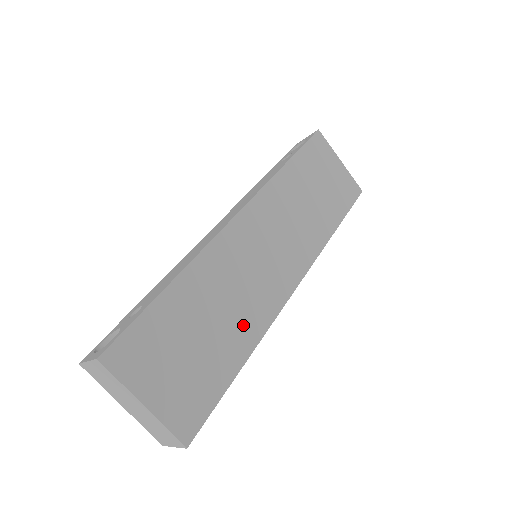
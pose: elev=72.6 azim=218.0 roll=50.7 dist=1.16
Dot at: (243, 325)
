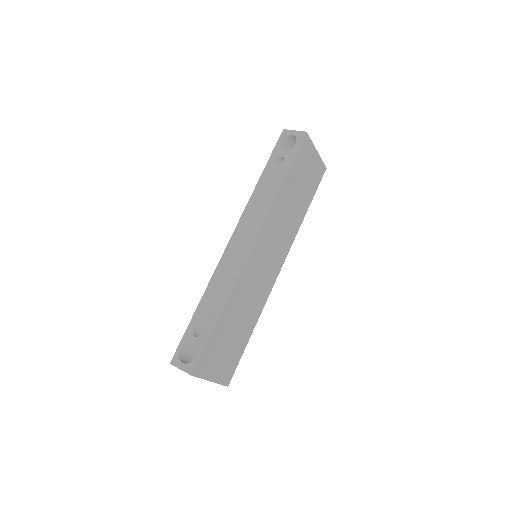
Dot at: (252, 314)
